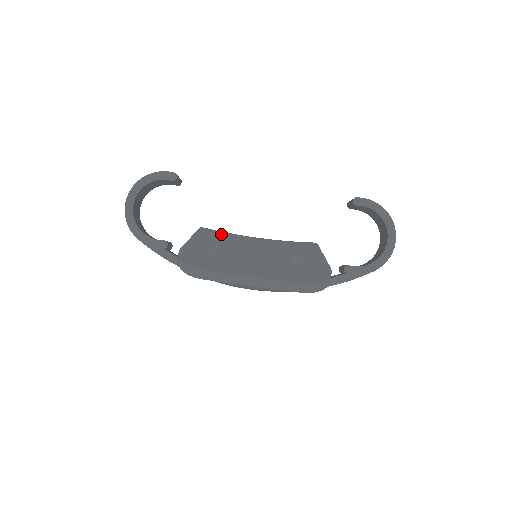
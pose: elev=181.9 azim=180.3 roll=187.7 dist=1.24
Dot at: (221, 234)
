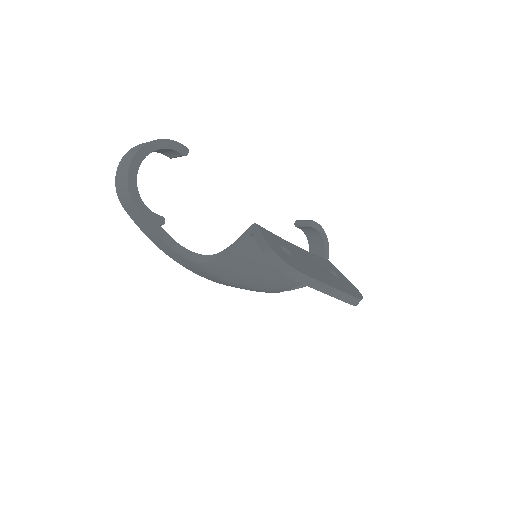
Dot at: (276, 236)
